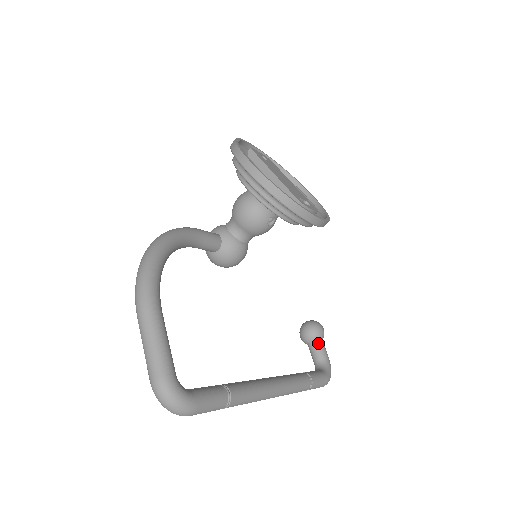
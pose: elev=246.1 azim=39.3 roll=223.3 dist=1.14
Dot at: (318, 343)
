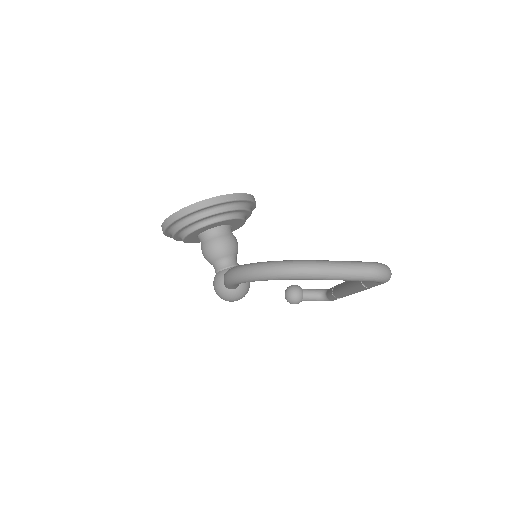
Dot at: (305, 290)
